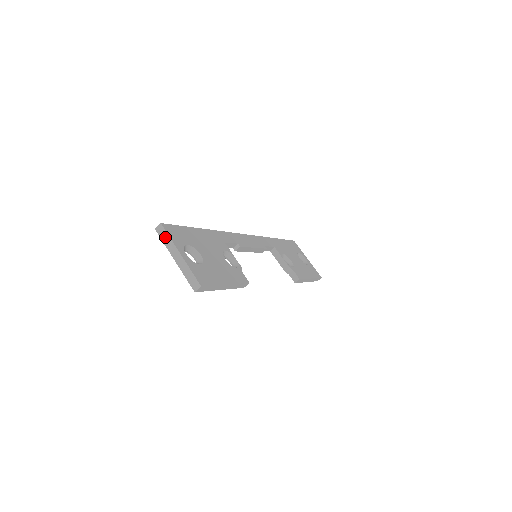
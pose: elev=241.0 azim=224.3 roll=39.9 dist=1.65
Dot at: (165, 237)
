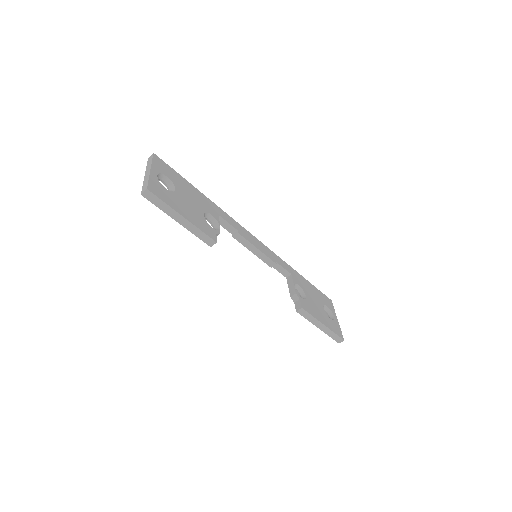
Dot at: (150, 161)
